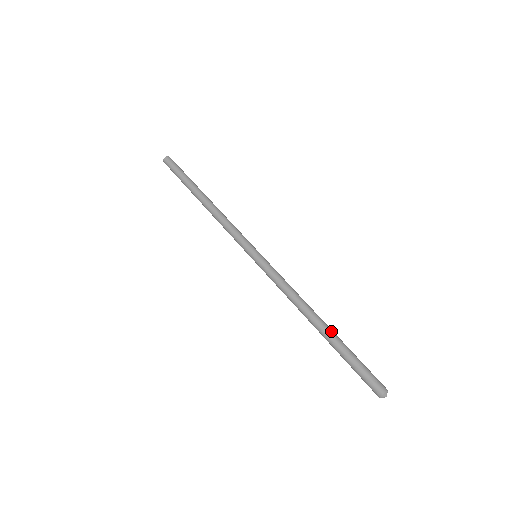
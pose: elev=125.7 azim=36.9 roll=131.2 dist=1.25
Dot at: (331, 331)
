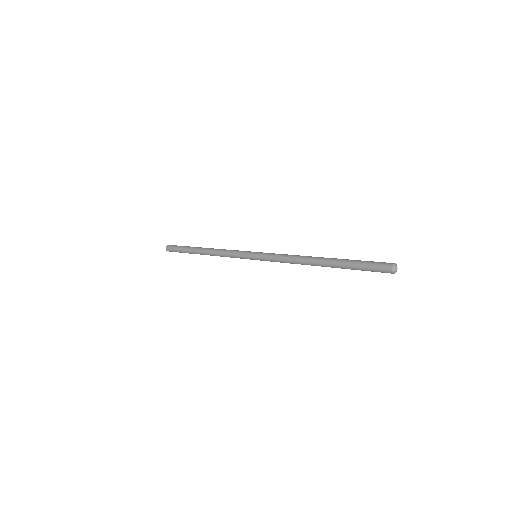
Dot at: occluded
